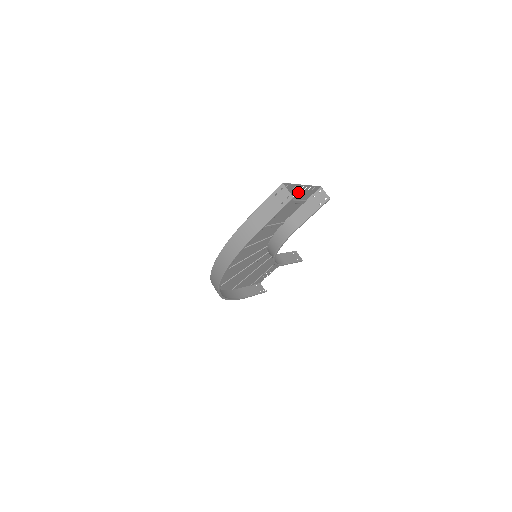
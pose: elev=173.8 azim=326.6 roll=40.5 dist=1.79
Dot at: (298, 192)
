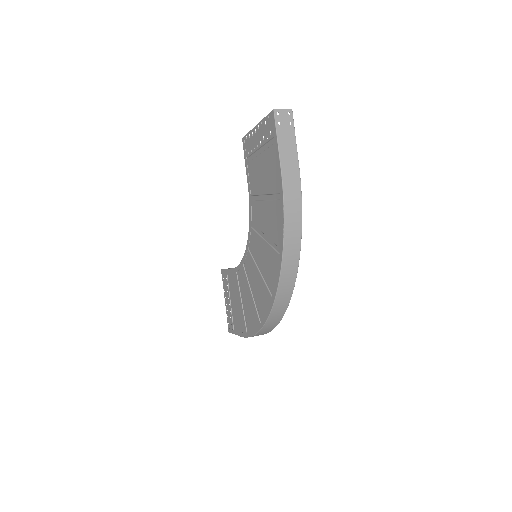
Dot at: (255, 138)
